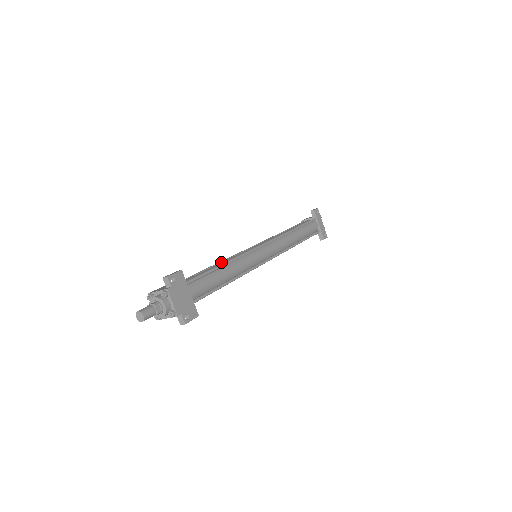
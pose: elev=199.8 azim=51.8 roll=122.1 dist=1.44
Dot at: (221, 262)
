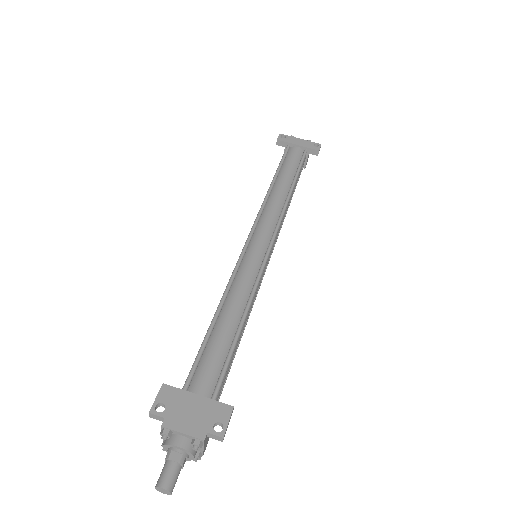
Dot at: occluded
